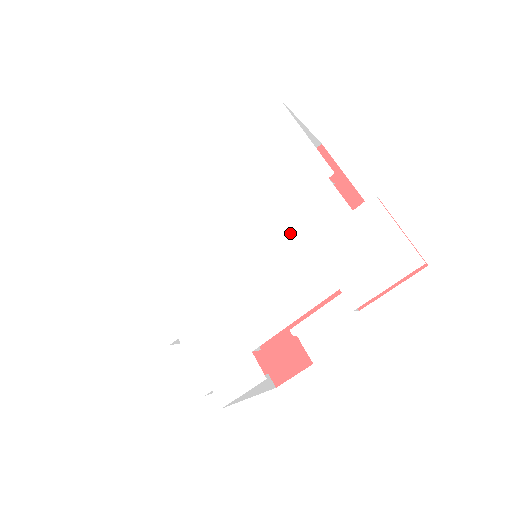
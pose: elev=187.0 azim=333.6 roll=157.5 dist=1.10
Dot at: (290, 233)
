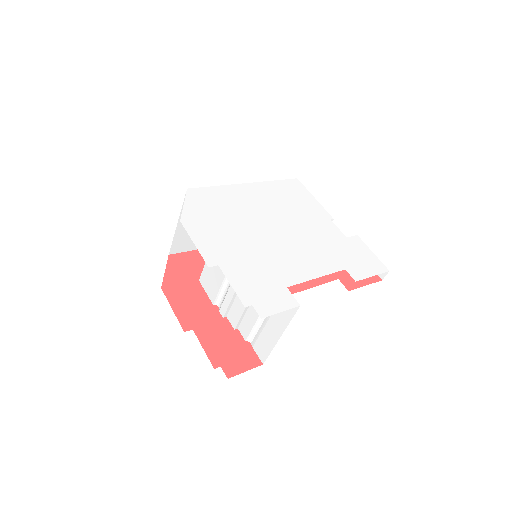
Dot at: (310, 234)
